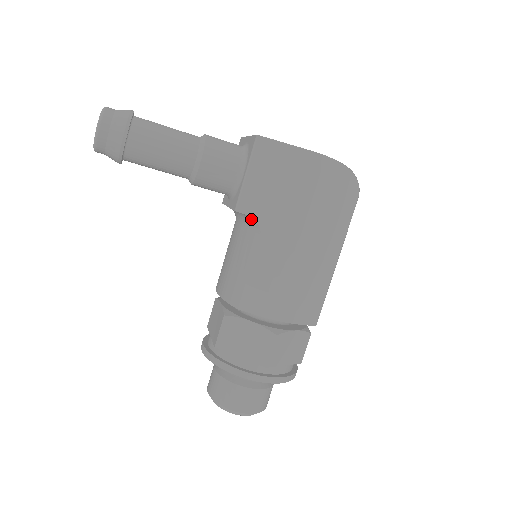
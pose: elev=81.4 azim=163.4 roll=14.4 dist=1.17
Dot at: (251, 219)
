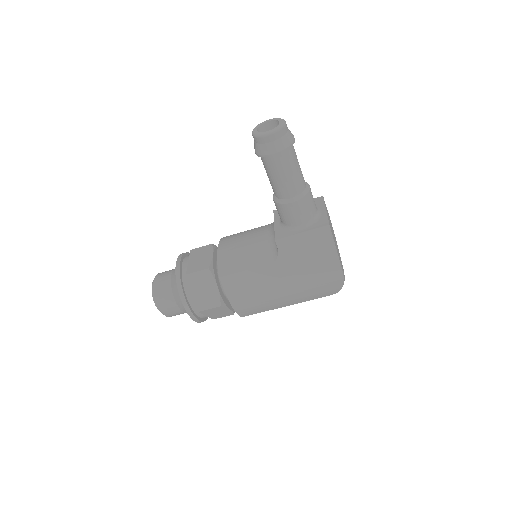
Dot at: (277, 252)
